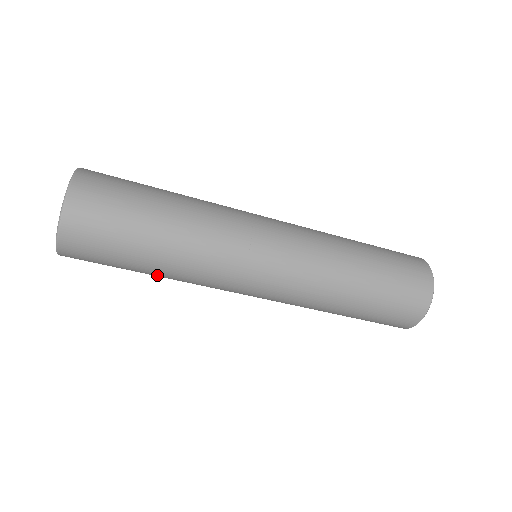
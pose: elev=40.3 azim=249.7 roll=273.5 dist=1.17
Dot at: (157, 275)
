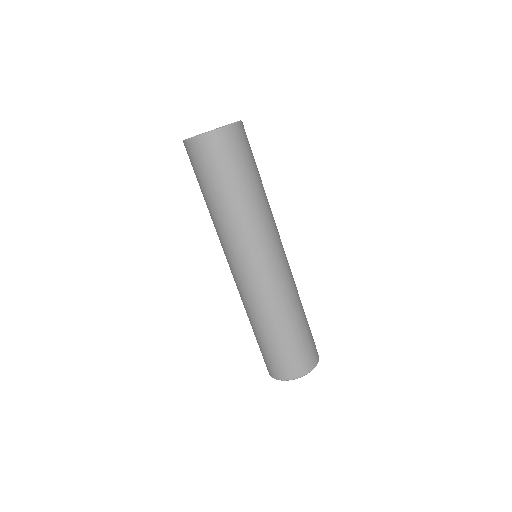
Dot at: (222, 203)
